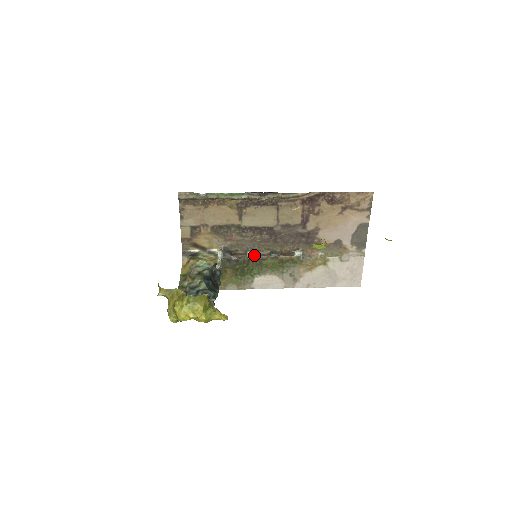
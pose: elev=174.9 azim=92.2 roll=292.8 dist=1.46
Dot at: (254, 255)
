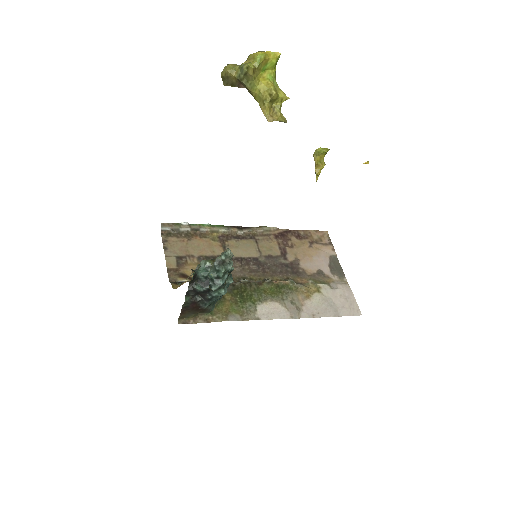
Dot at: (248, 281)
